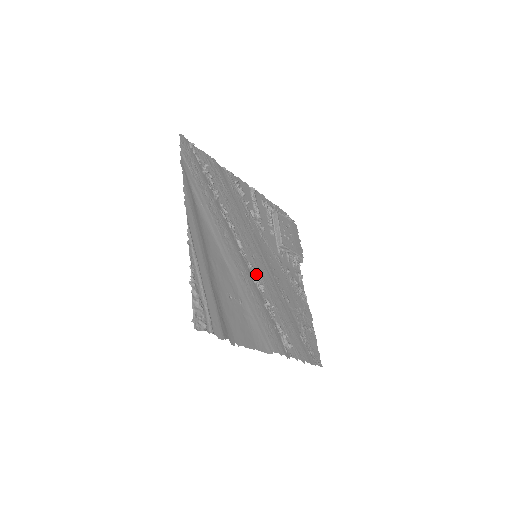
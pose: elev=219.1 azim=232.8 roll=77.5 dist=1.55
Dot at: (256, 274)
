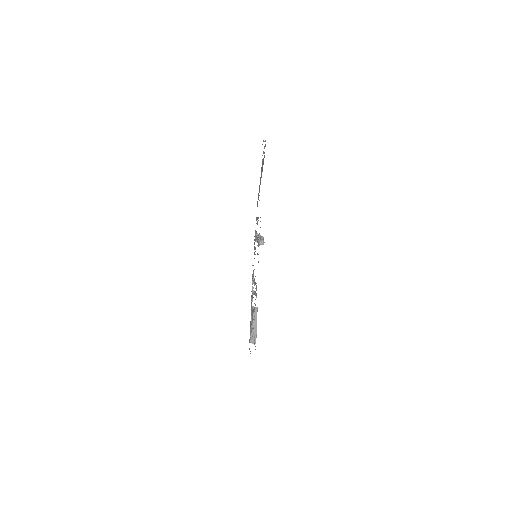
Dot at: occluded
